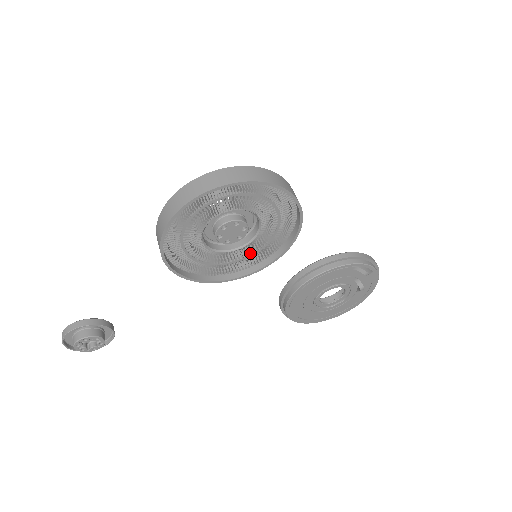
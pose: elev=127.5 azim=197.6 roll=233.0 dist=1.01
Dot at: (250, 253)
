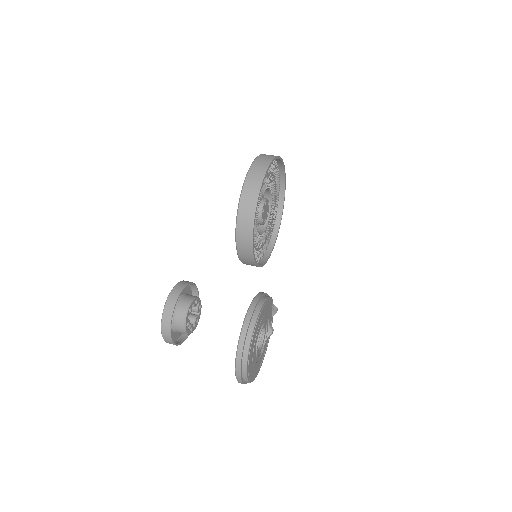
Dot at: (259, 246)
